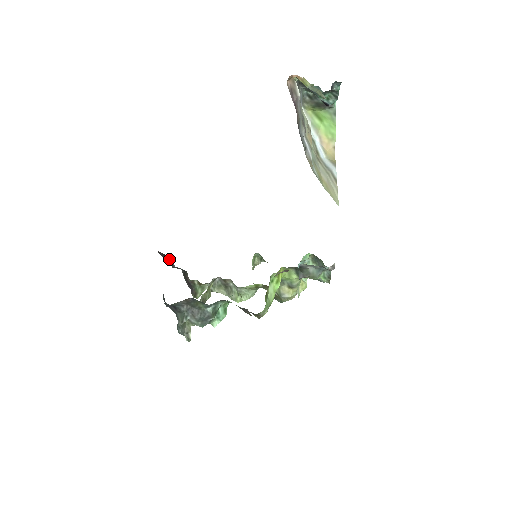
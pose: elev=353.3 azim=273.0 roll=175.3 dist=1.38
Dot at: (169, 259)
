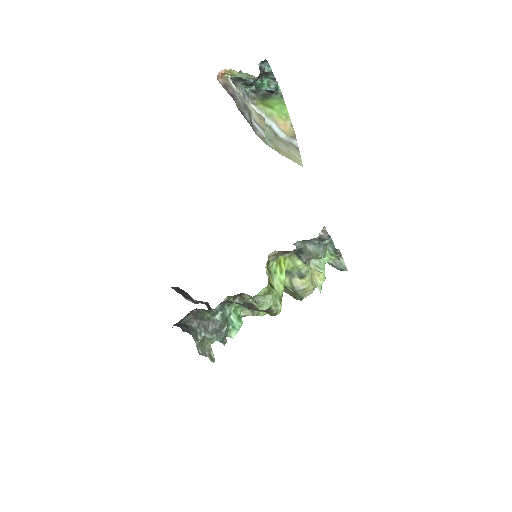
Dot at: (184, 292)
